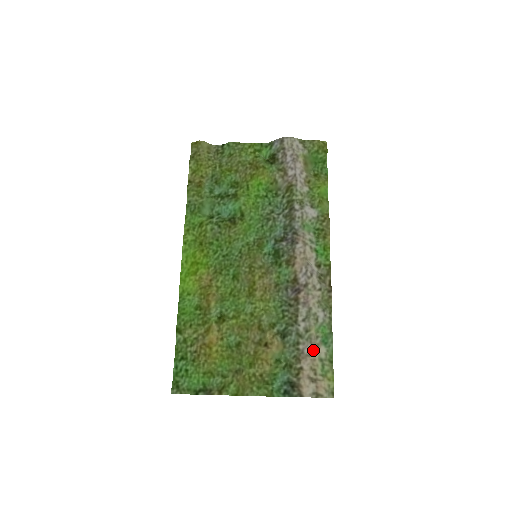
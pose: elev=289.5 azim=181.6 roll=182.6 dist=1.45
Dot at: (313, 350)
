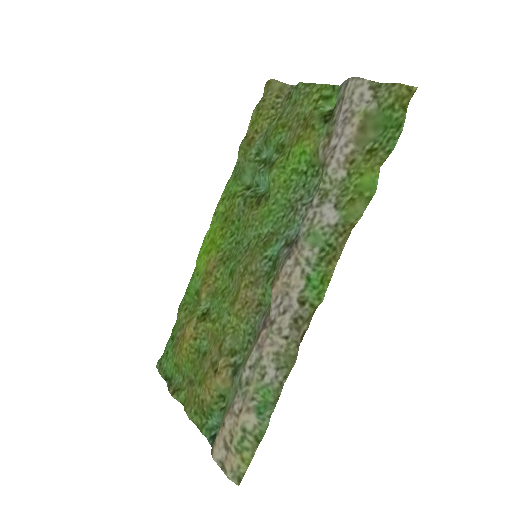
Dot at: (241, 411)
